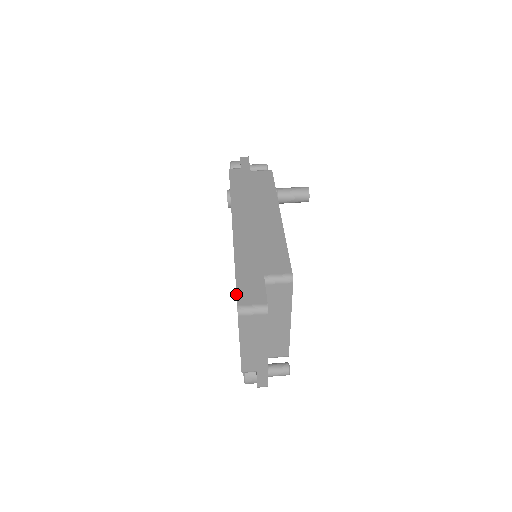
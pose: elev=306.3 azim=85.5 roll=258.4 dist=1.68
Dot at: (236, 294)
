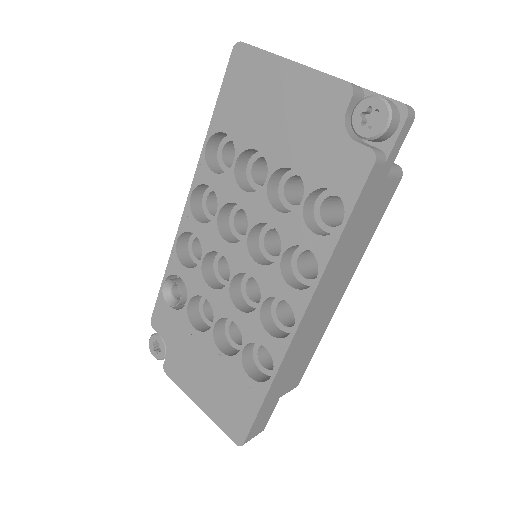
Dot at: occluded
